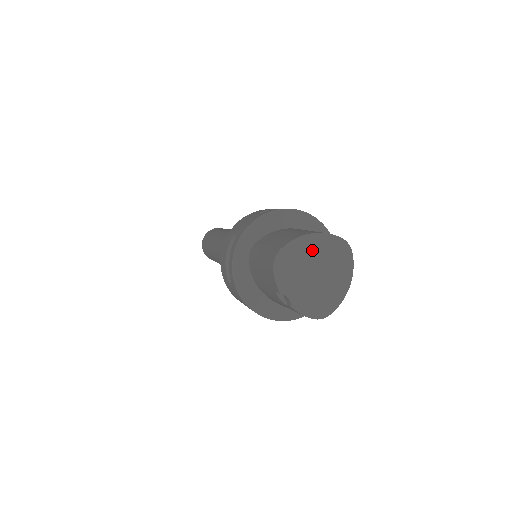
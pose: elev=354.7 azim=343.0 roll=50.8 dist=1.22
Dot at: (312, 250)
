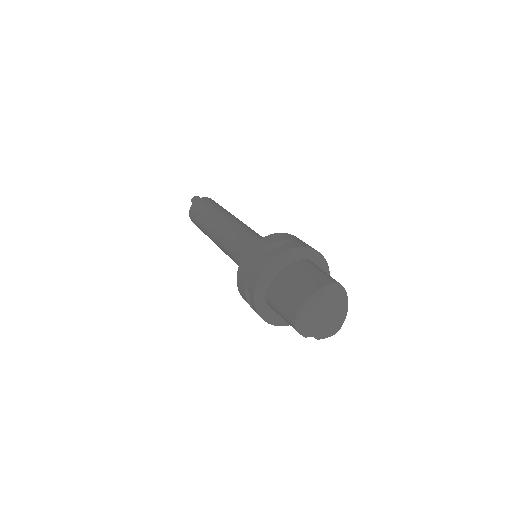
Dot at: (316, 303)
